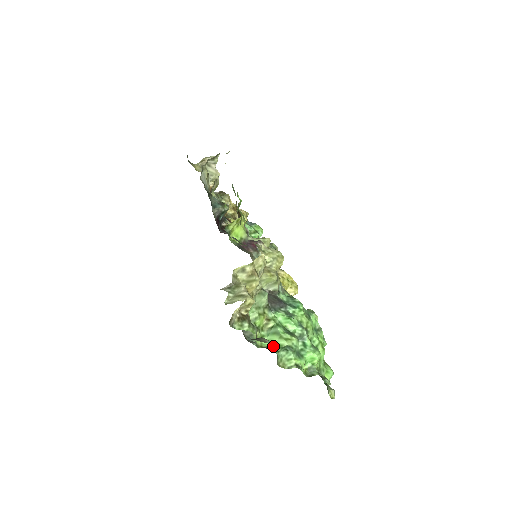
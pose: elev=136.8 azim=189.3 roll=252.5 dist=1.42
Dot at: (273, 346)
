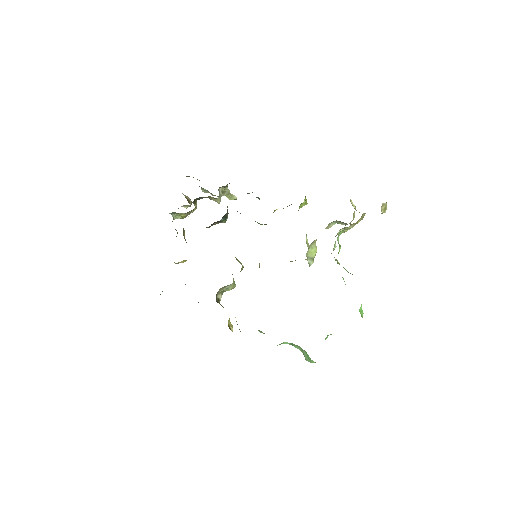
Dot at: occluded
